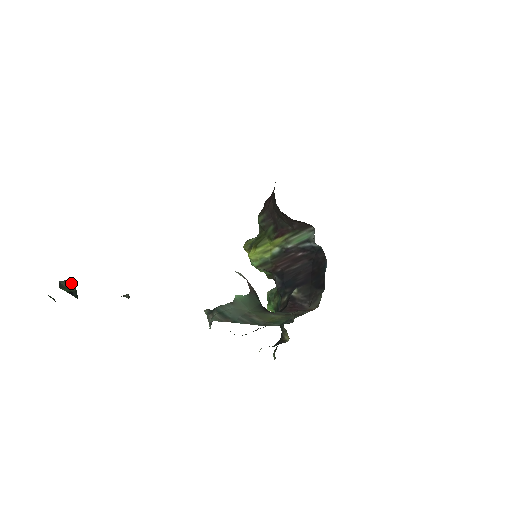
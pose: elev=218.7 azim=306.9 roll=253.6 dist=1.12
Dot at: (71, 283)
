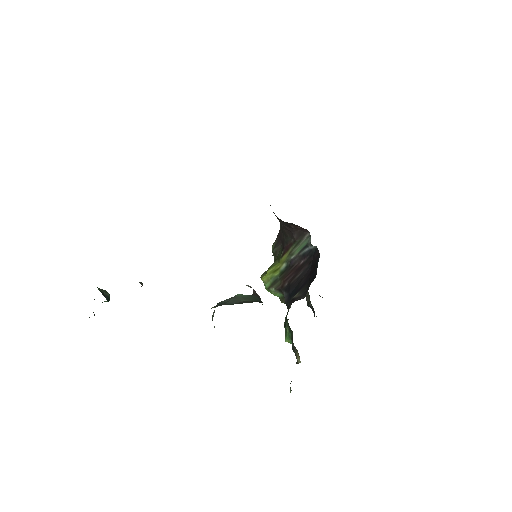
Dot at: (107, 292)
